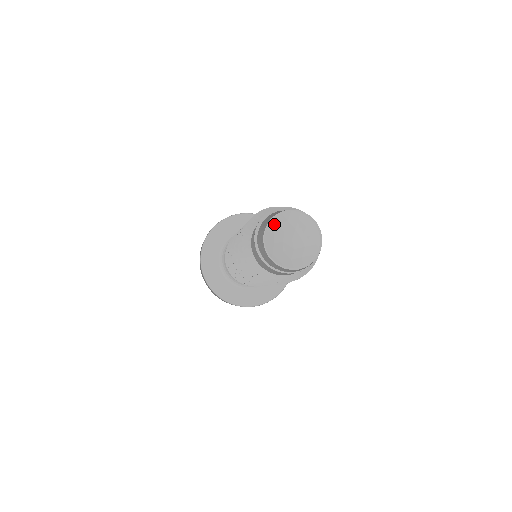
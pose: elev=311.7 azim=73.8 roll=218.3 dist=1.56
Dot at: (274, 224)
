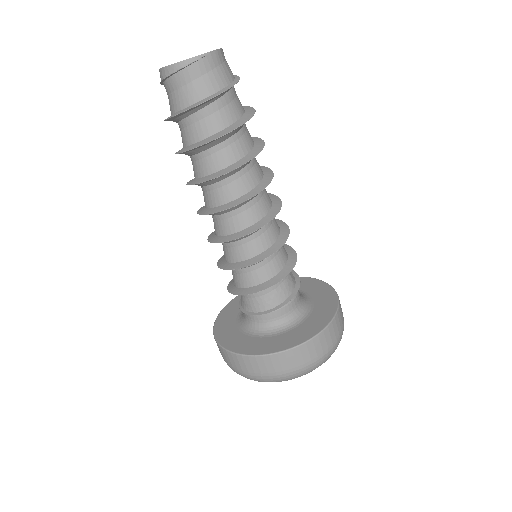
Dot at: occluded
